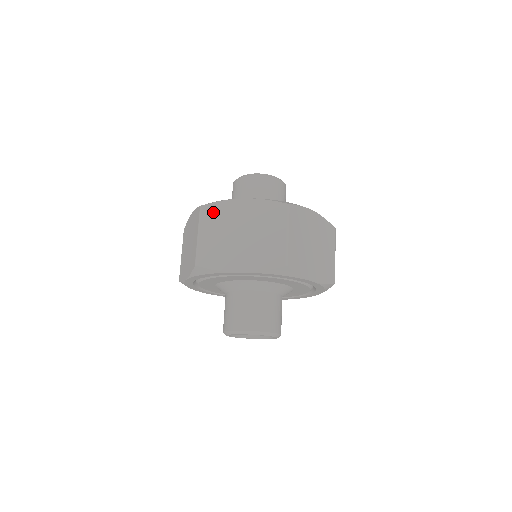
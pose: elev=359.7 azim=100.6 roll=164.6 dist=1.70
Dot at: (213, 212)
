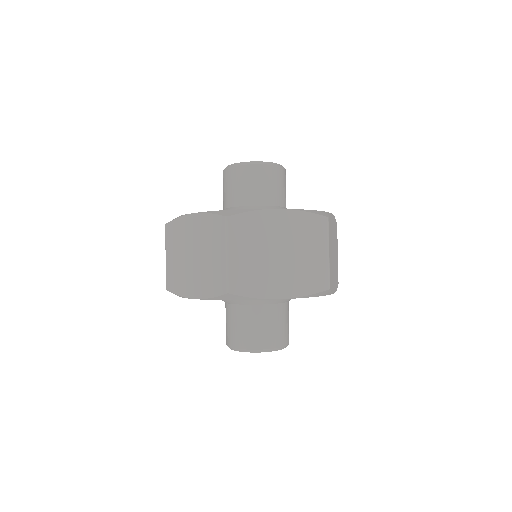
Dot at: (243, 225)
